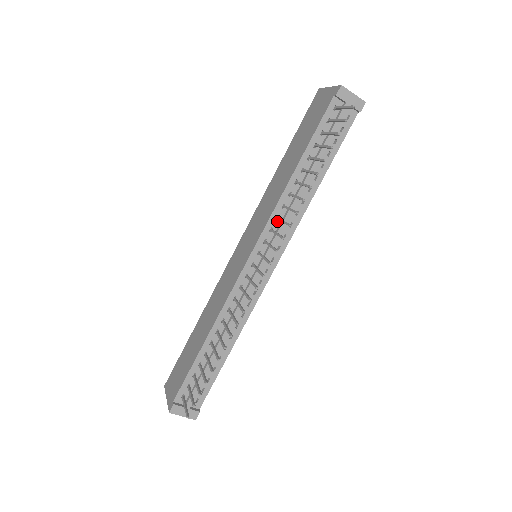
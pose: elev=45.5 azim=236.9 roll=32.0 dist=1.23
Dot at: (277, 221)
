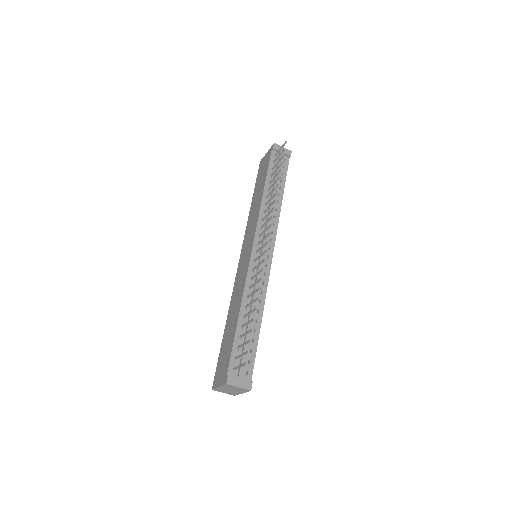
Dot at: (263, 222)
